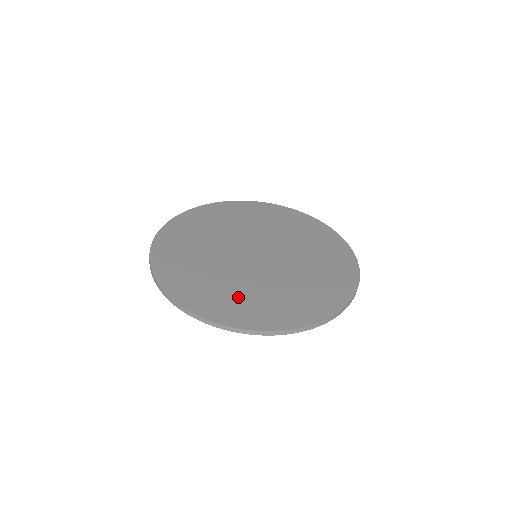
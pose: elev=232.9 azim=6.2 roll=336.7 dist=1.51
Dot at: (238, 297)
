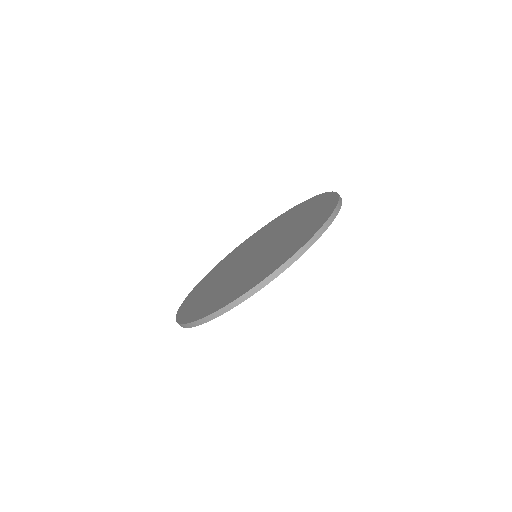
Dot at: (204, 296)
